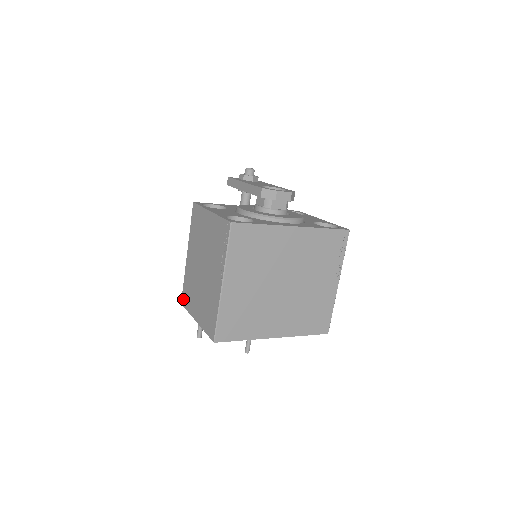
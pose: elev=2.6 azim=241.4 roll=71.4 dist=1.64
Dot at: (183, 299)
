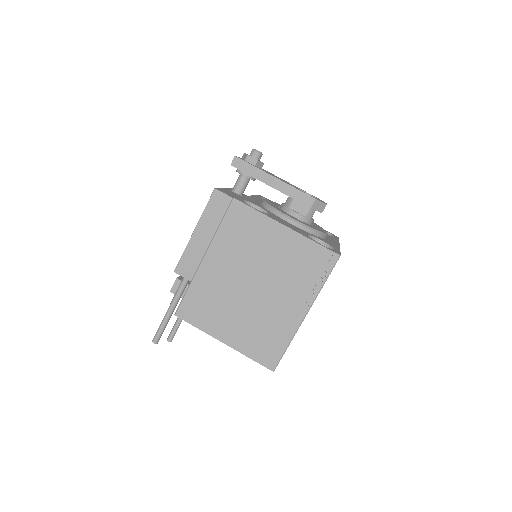
Dot at: (184, 311)
